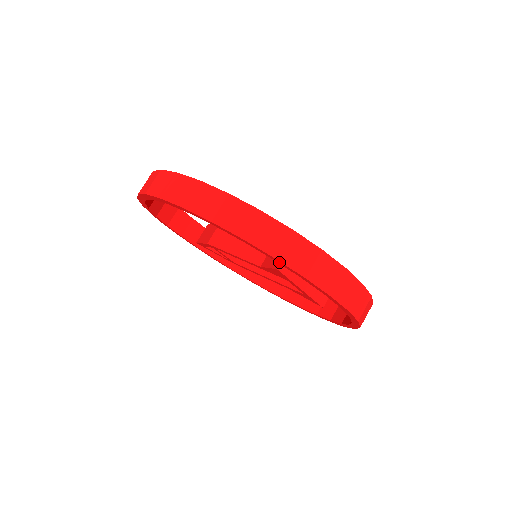
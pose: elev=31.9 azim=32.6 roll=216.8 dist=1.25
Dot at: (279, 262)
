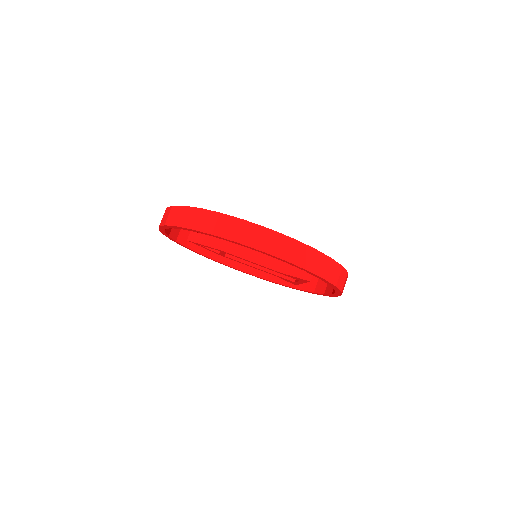
Dot at: (334, 287)
